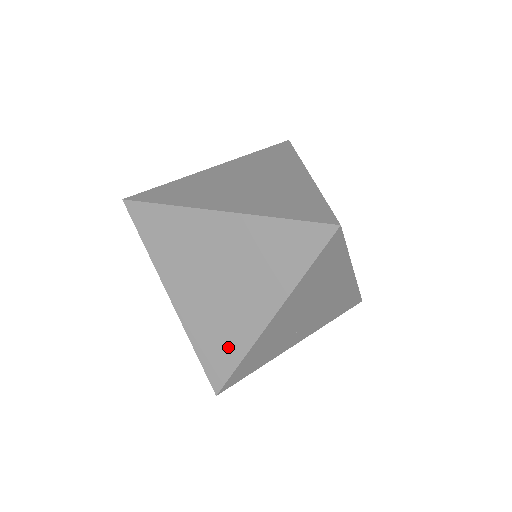
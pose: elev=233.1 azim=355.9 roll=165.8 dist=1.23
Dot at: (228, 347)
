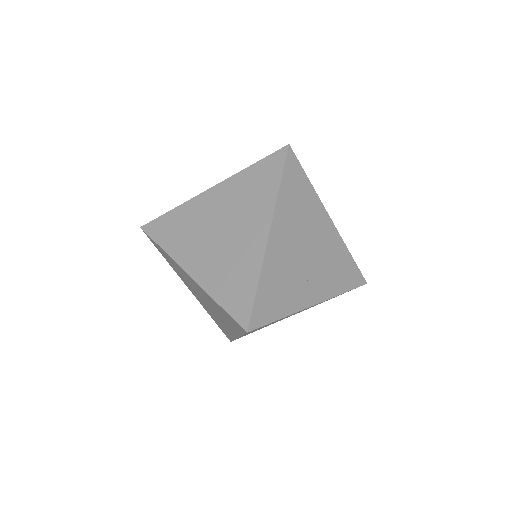
Dot at: (244, 279)
